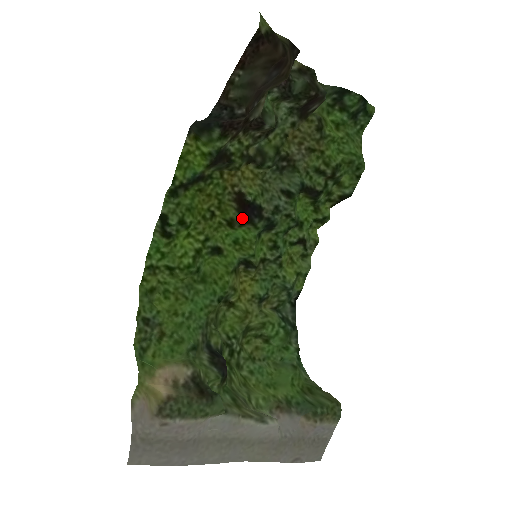
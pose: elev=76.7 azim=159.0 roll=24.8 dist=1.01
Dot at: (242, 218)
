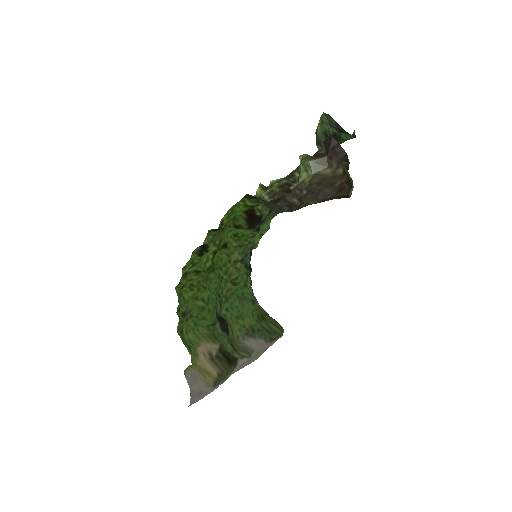
Dot at: (249, 226)
